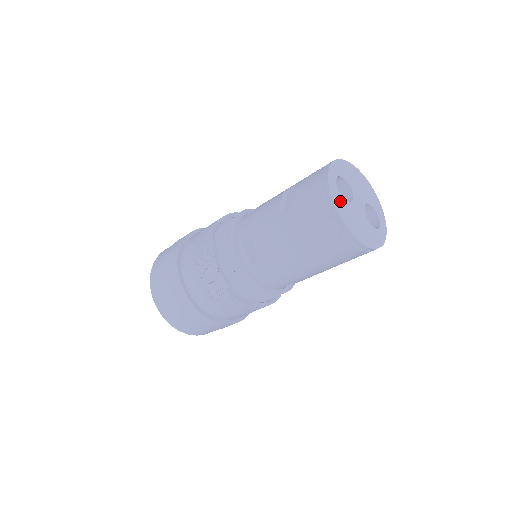
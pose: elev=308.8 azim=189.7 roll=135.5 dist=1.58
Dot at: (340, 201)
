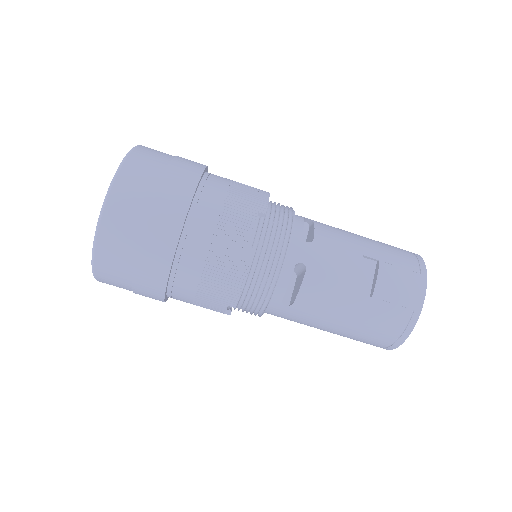
Dot at: occluded
